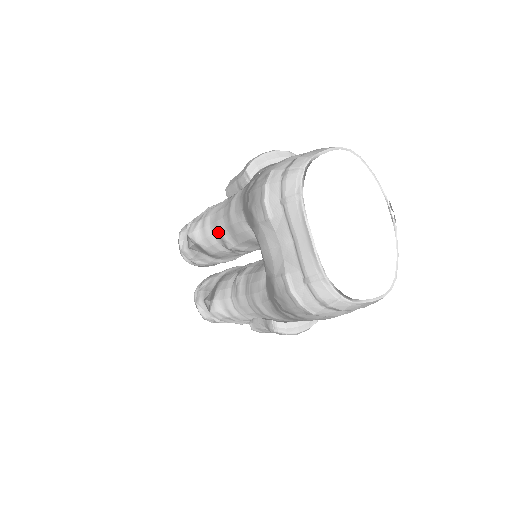
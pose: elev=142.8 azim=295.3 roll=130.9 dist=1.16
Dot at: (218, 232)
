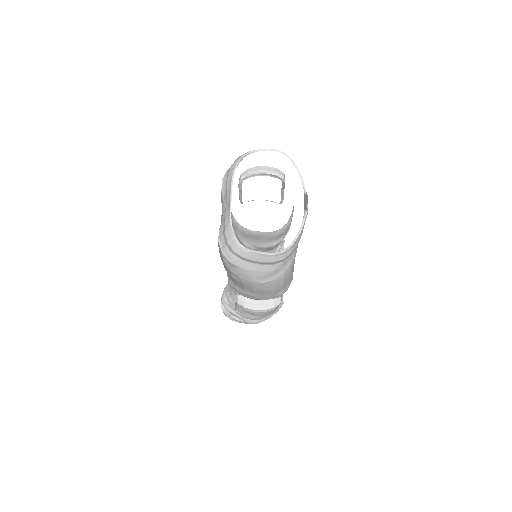
Dot at: occluded
